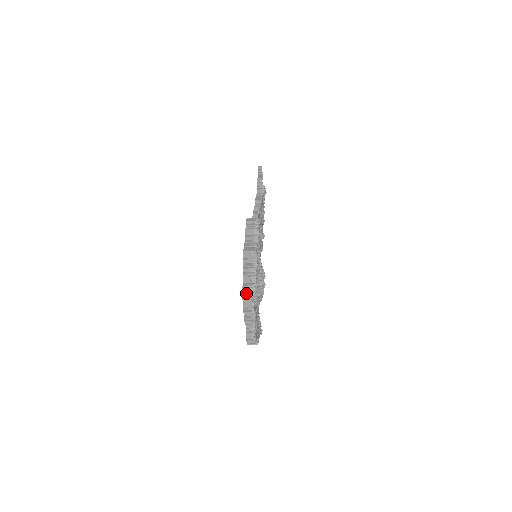
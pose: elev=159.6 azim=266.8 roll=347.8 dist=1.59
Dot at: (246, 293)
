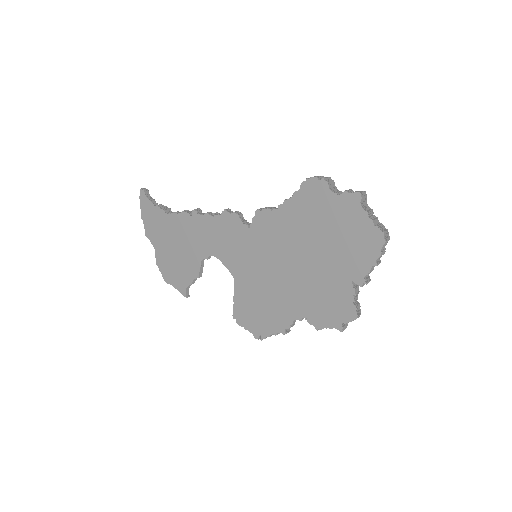
Dot at: (386, 234)
